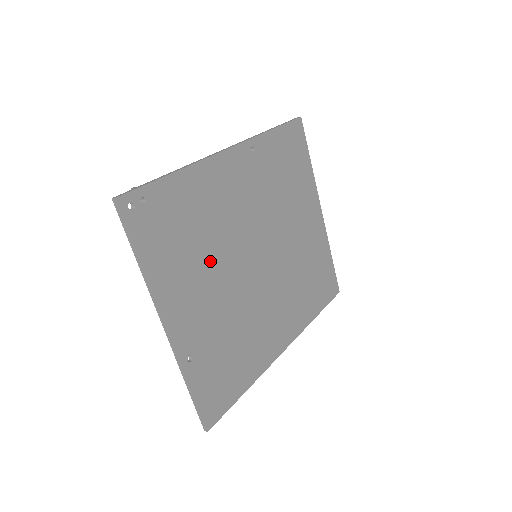
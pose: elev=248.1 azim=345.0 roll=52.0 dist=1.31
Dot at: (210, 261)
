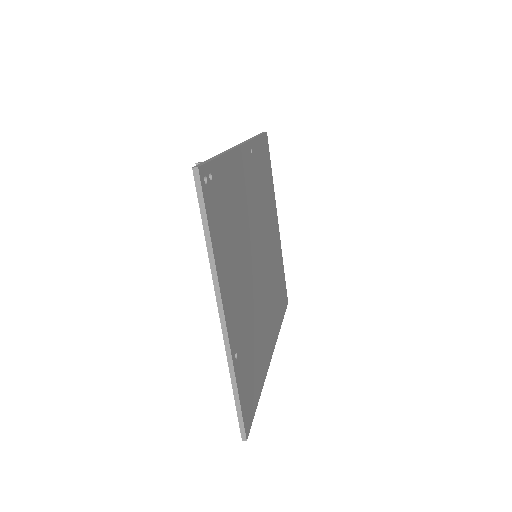
Dot at: (240, 253)
